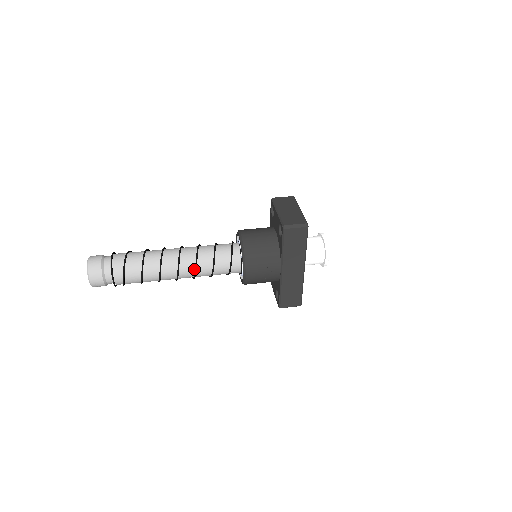
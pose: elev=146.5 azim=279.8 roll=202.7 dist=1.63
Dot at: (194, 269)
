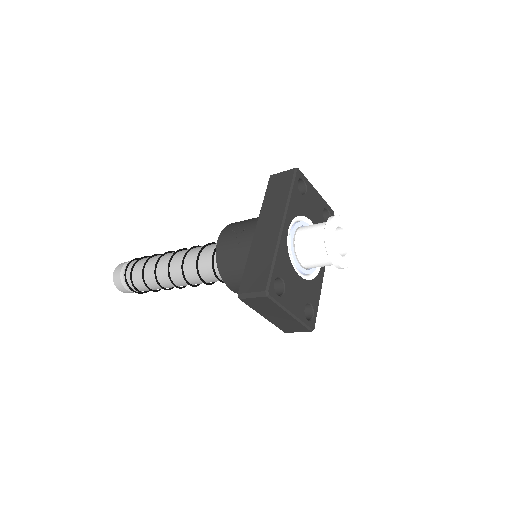
Dot at: (185, 255)
